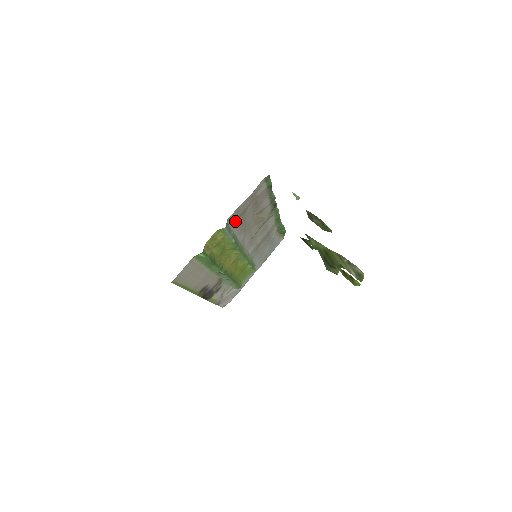
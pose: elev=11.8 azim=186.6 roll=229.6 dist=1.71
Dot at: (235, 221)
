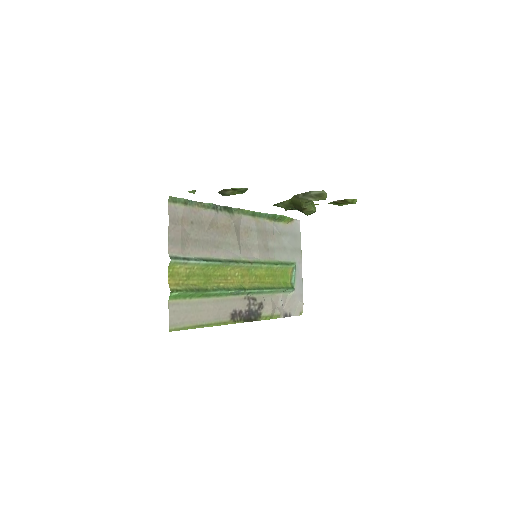
Dot at: (185, 249)
